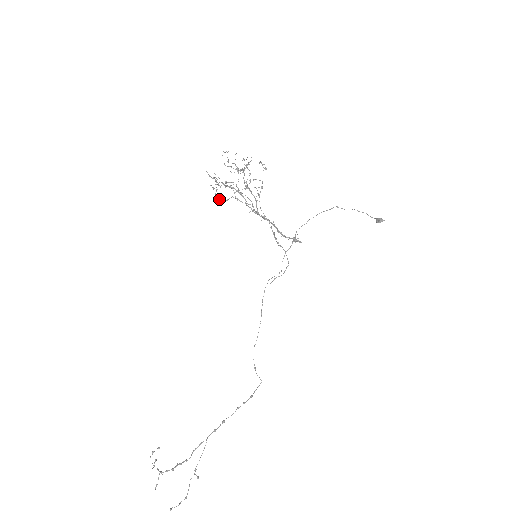
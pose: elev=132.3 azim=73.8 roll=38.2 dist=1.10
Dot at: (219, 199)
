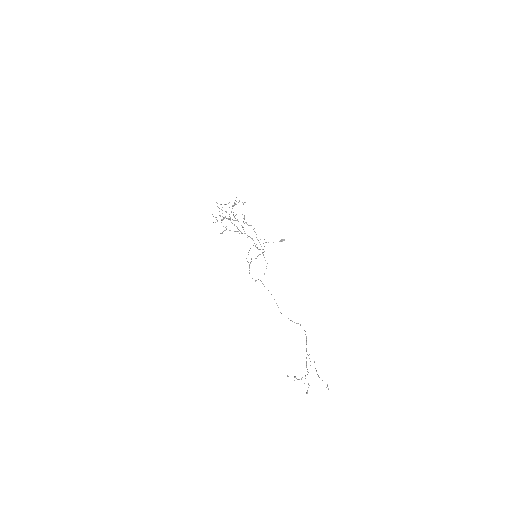
Dot at: occluded
